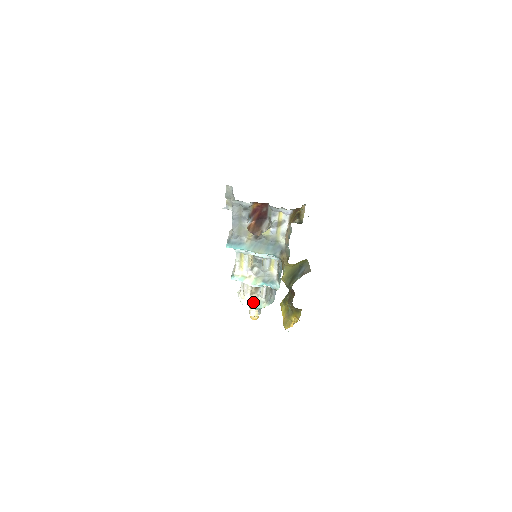
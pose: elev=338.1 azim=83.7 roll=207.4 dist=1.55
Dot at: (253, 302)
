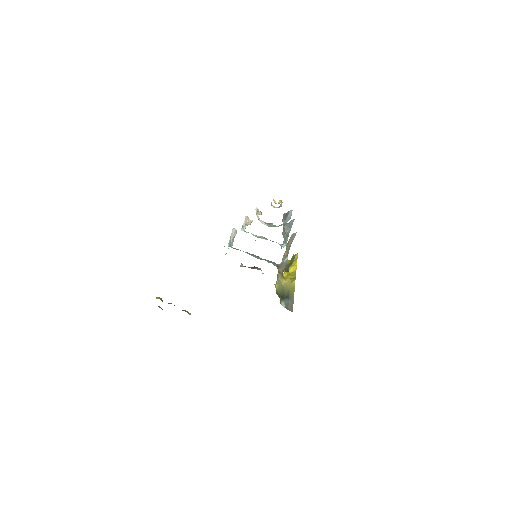
Dot at: (268, 224)
